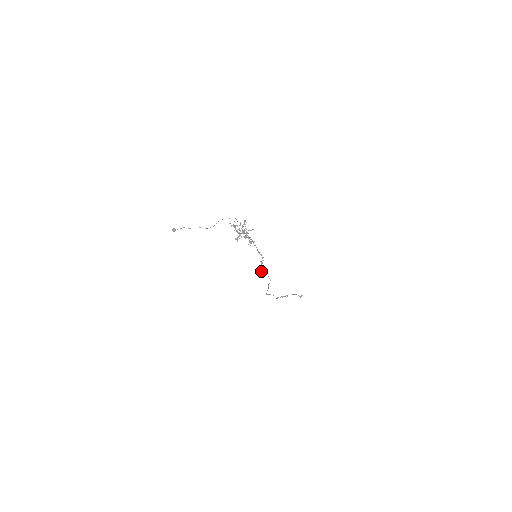
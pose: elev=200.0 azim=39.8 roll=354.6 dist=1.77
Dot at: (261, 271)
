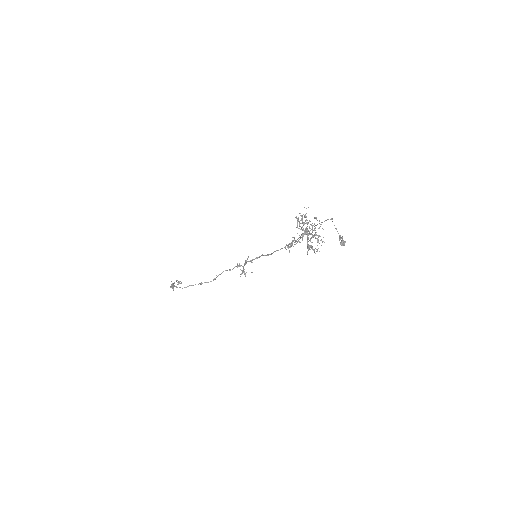
Dot at: occluded
